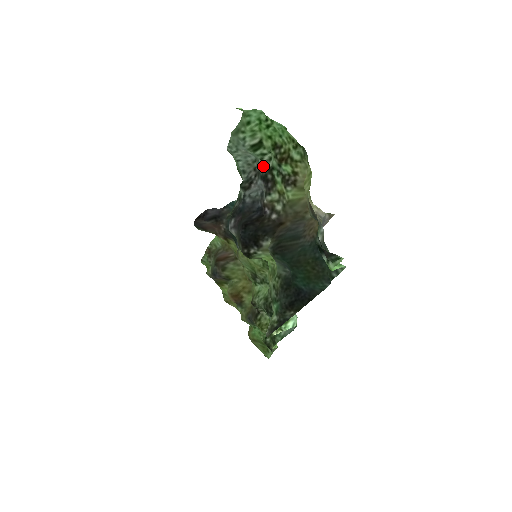
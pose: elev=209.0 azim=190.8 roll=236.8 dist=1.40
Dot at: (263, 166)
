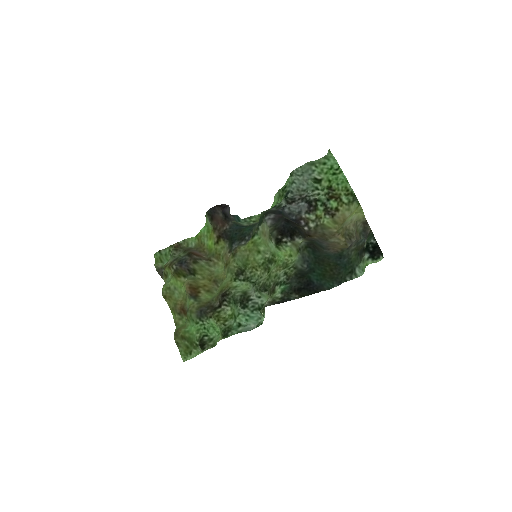
Dot at: (312, 195)
